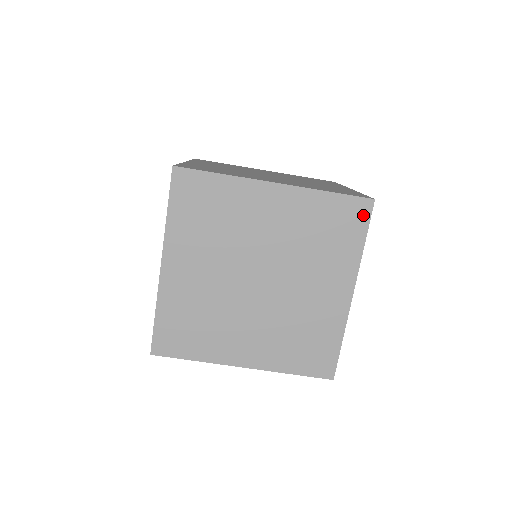
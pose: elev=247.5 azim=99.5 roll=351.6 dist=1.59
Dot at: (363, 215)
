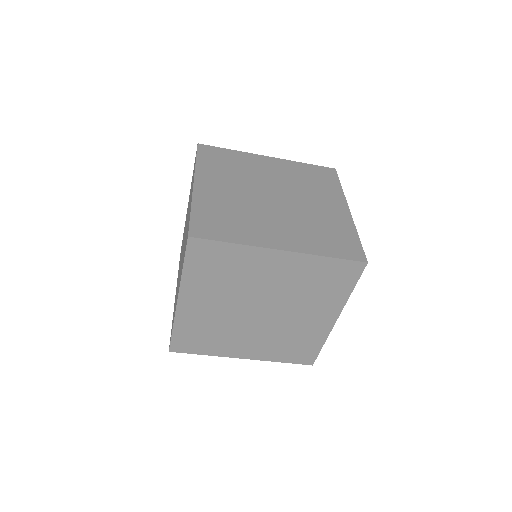
Dot at: (355, 273)
